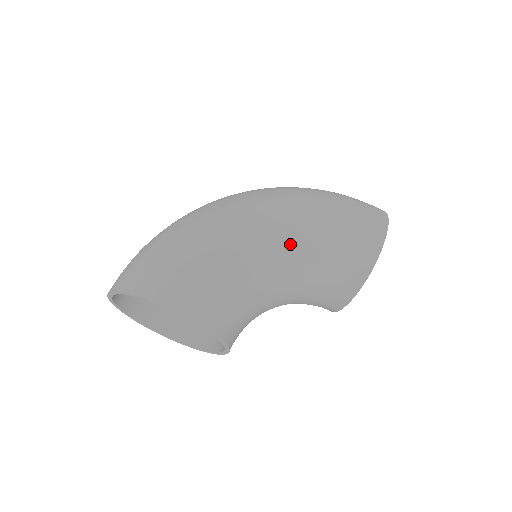
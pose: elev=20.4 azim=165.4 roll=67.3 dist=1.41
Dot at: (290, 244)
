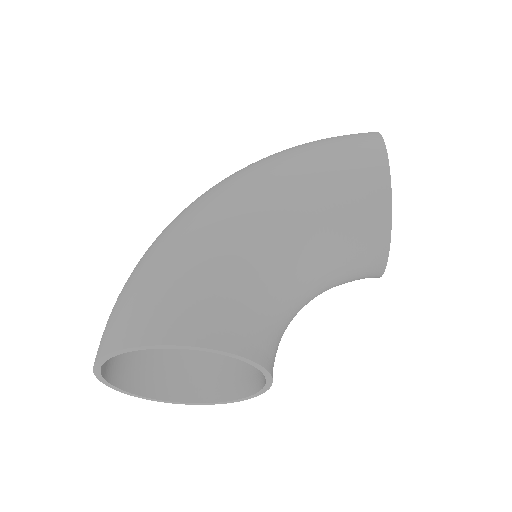
Dot at: (275, 209)
